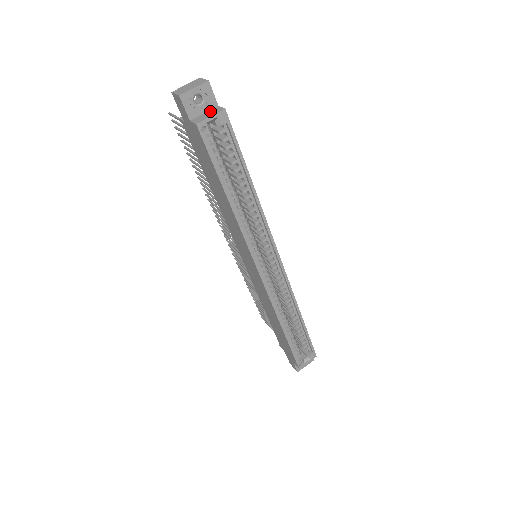
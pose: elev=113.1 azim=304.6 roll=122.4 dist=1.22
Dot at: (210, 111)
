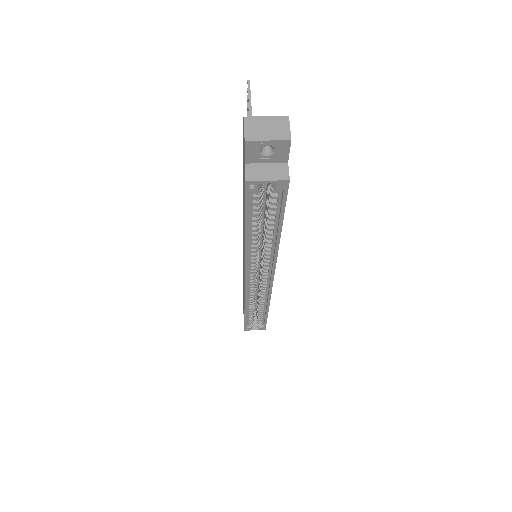
Dot at: (274, 166)
